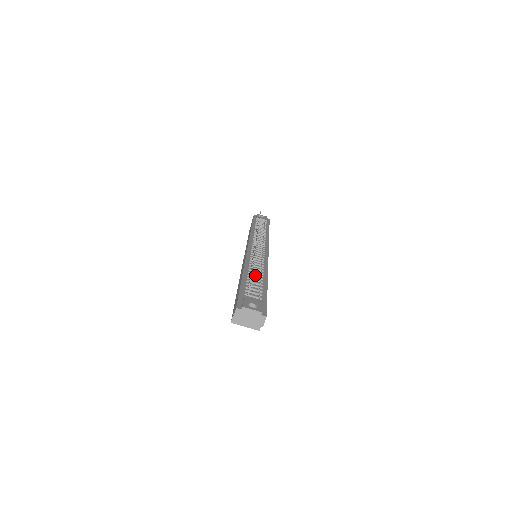
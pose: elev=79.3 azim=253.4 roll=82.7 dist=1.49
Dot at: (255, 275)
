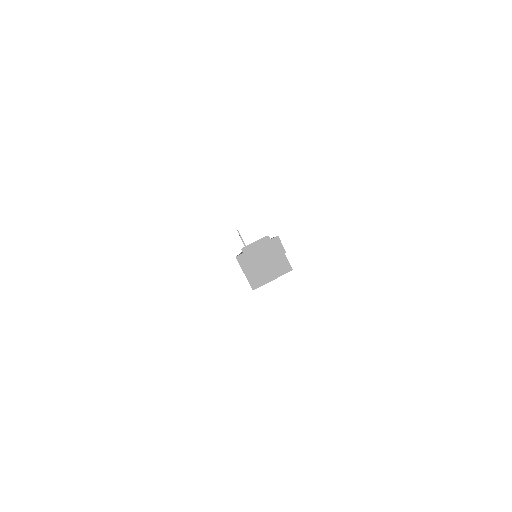
Dot at: occluded
